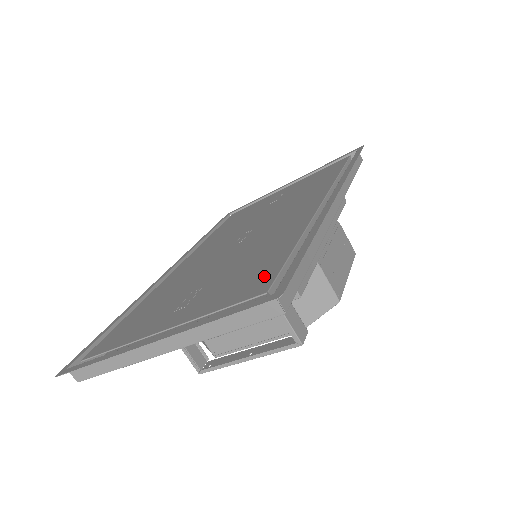
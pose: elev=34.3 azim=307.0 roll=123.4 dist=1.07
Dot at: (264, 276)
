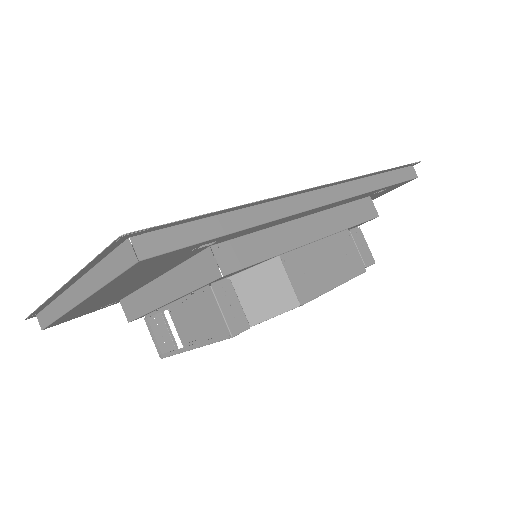
Dot at: occluded
